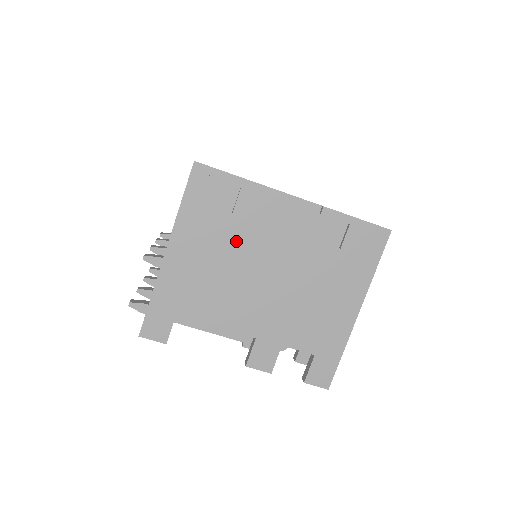
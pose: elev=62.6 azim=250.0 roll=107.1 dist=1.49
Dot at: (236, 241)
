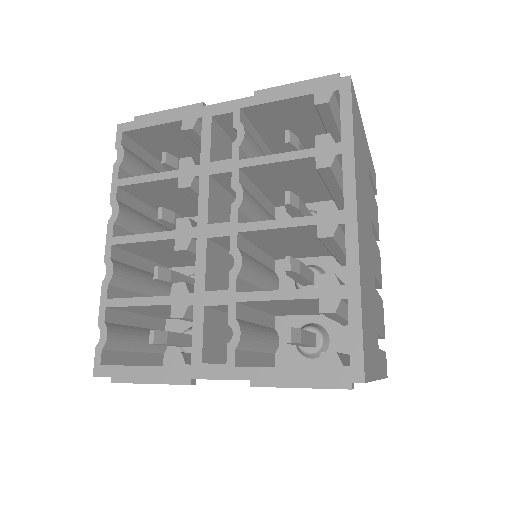
Dot at: occluded
